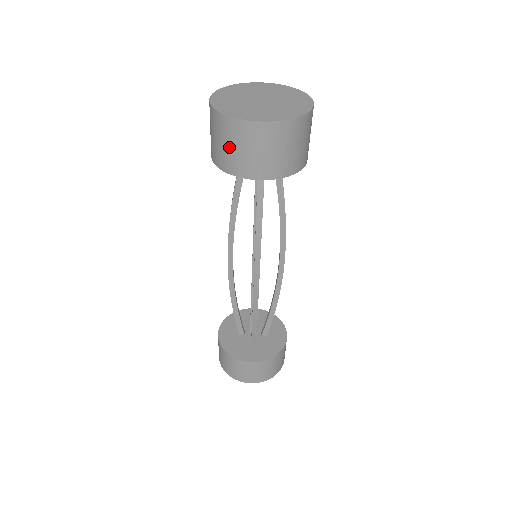
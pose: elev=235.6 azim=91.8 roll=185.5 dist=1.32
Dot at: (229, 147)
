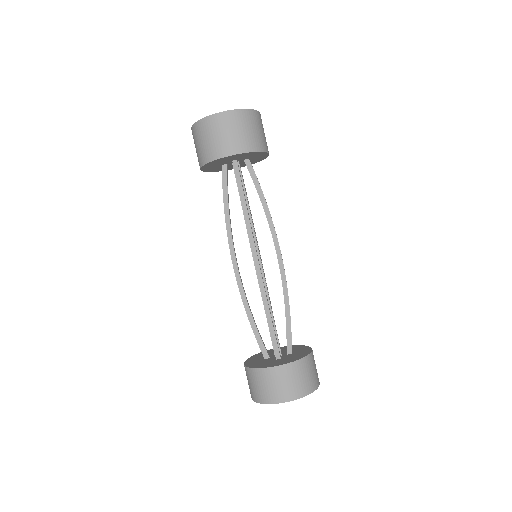
Dot at: (205, 141)
